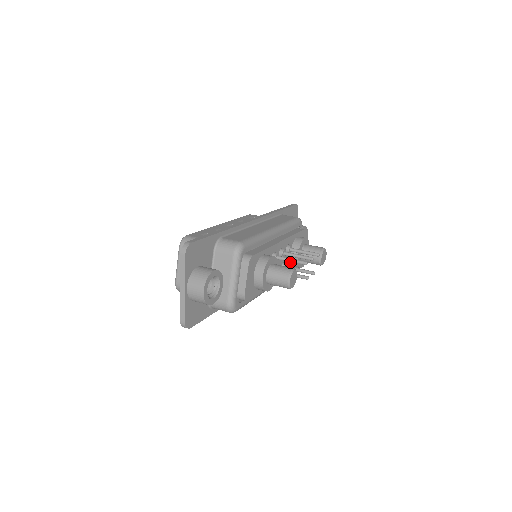
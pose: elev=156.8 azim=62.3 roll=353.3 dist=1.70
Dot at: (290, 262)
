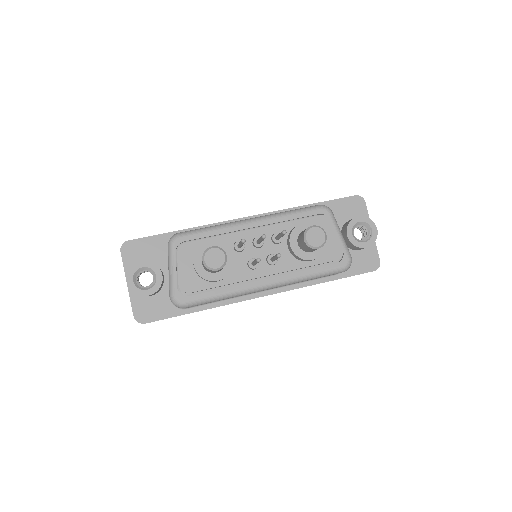
Dot at: (293, 255)
